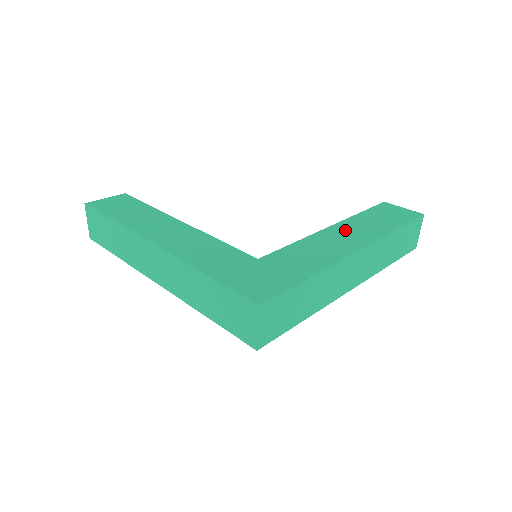
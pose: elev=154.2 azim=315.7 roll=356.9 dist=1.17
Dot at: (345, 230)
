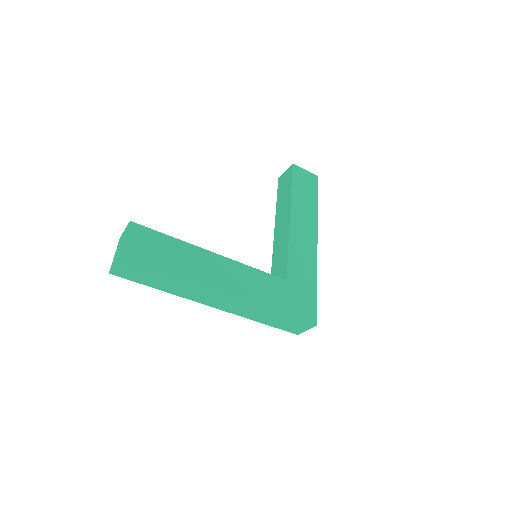
Dot at: (299, 219)
